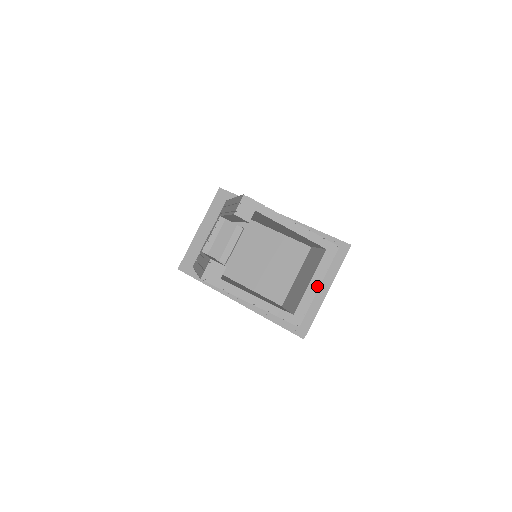
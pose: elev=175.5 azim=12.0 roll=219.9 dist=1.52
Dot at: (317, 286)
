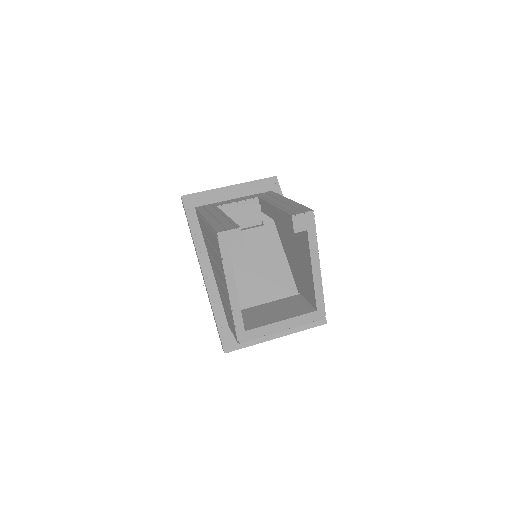
Dot at: (282, 329)
